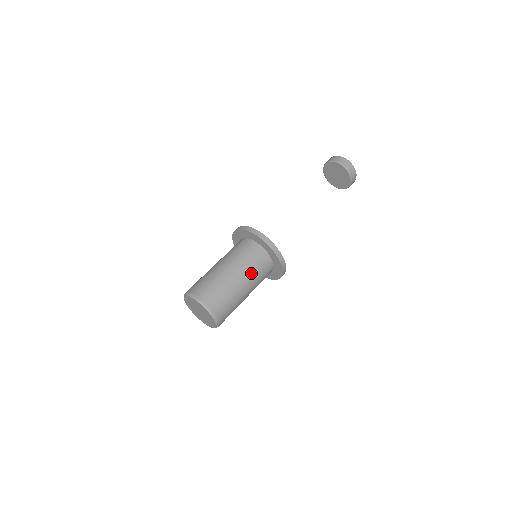
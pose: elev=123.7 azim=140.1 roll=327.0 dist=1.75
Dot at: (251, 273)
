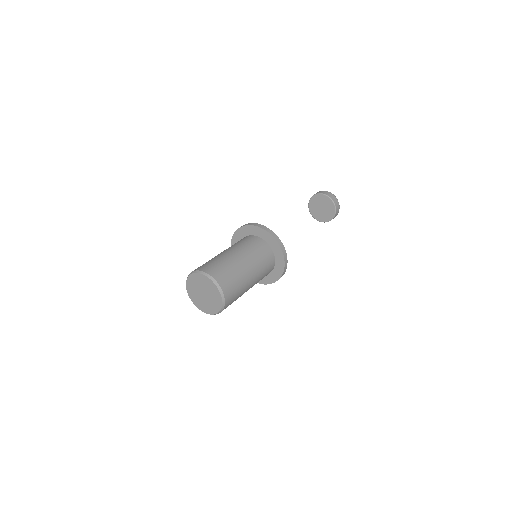
Dot at: (252, 255)
